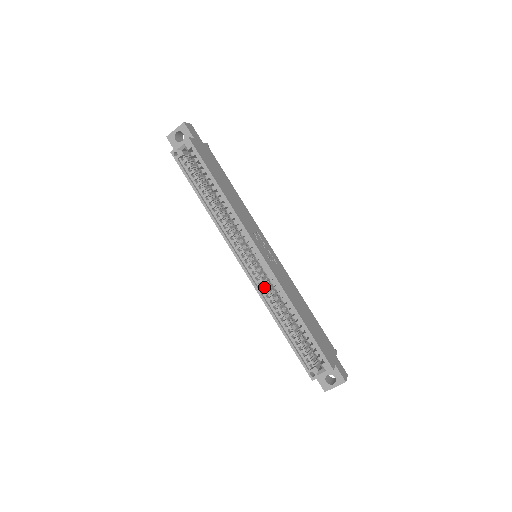
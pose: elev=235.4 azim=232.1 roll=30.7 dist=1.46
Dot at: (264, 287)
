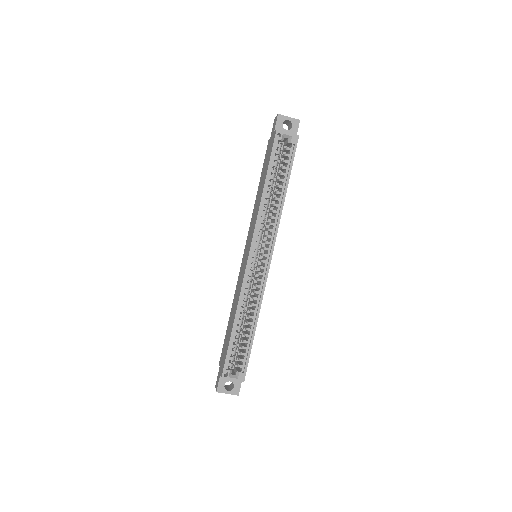
Dot at: (249, 285)
